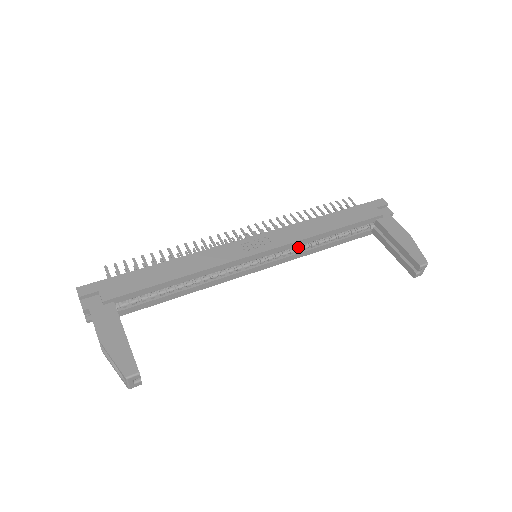
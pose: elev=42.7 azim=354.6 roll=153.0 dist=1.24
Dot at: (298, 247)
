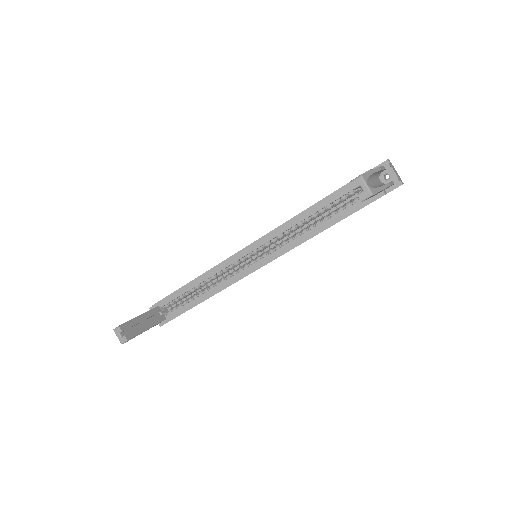
Dot at: (290, 237)
